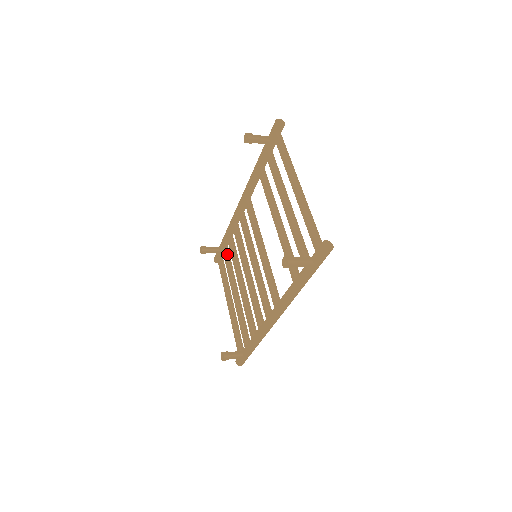
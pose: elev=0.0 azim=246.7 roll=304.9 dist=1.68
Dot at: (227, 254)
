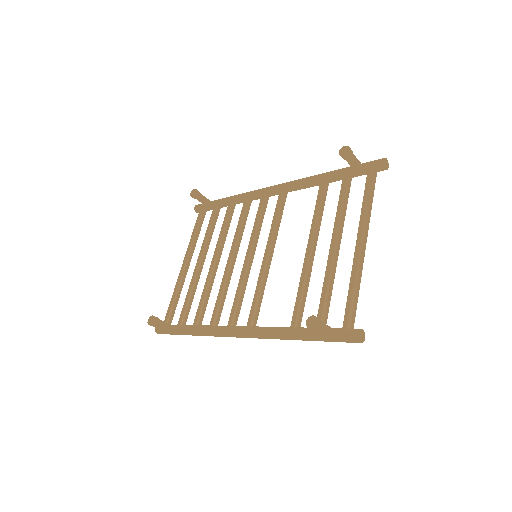
Dot at: (216, 216)
